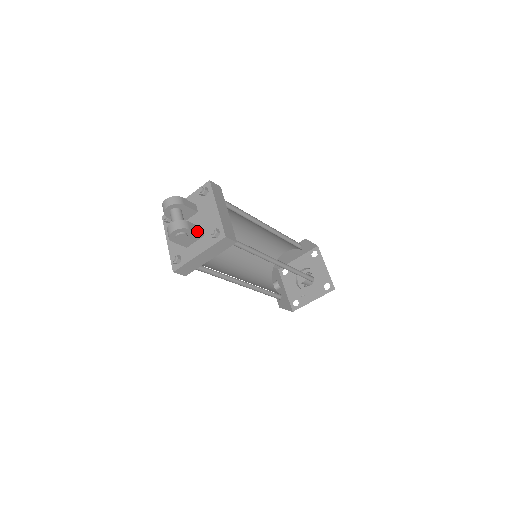
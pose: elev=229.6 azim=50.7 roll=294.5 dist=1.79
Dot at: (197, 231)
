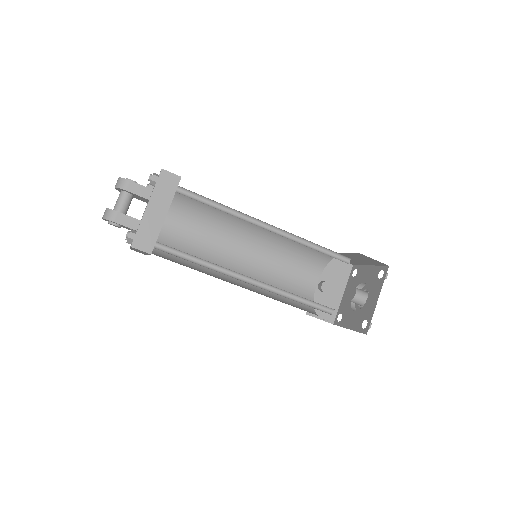
Dot at: (128, 224)
